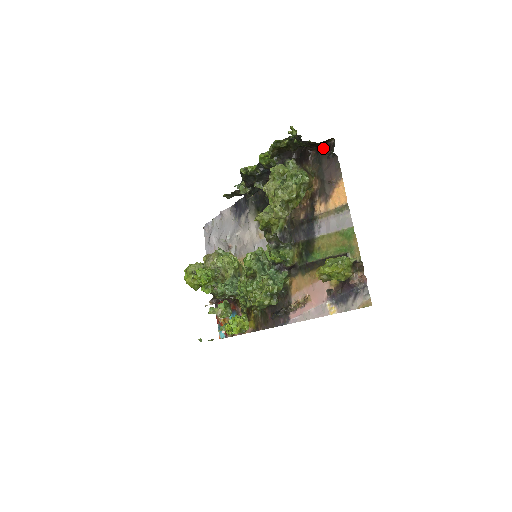
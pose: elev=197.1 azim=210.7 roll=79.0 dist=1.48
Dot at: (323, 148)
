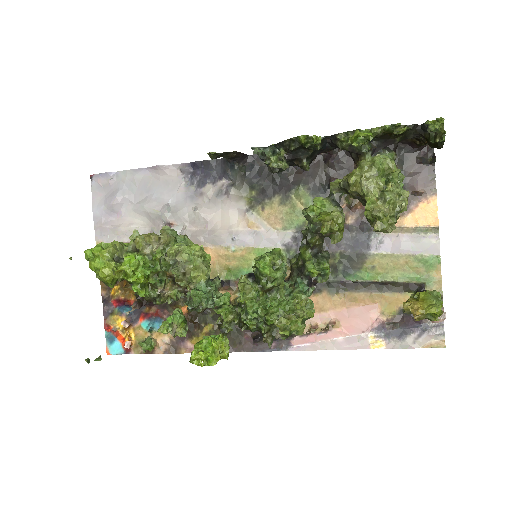
Dot at: (415, 148)
